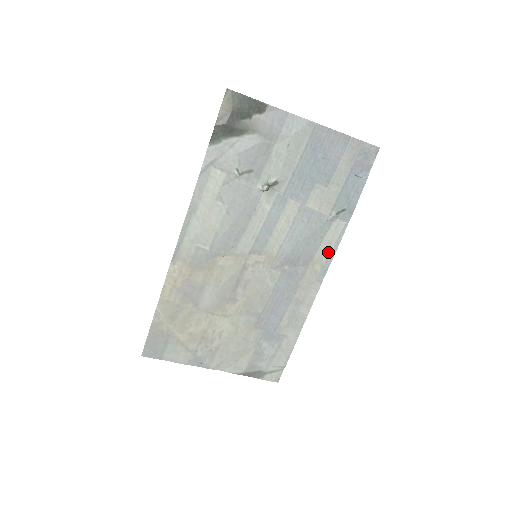
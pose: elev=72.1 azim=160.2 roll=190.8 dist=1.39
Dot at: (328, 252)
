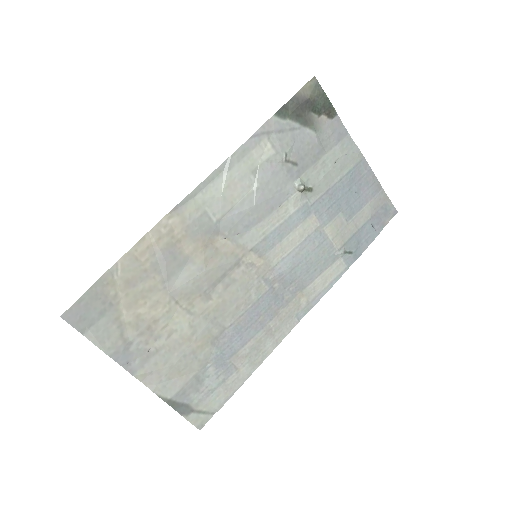
Dot at: (320, 289)
